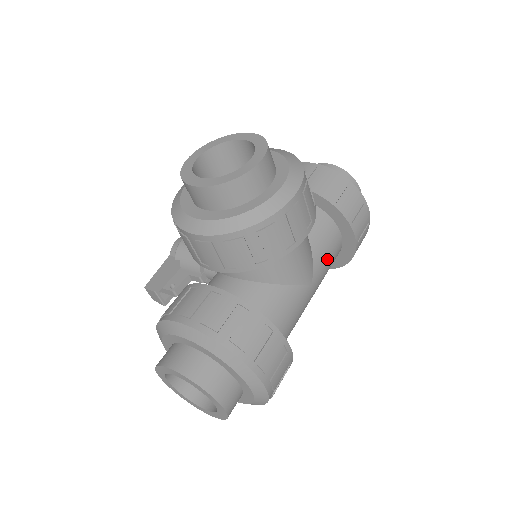
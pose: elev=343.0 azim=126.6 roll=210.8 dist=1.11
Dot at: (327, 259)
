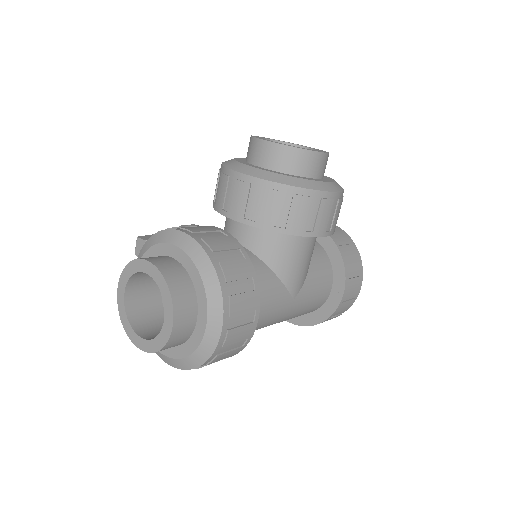
Dot at: (313, 294)
